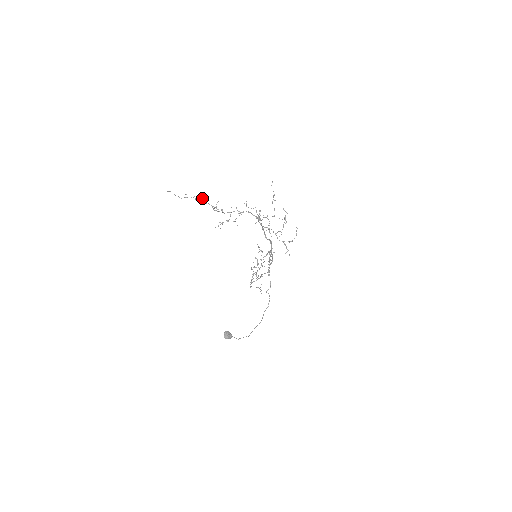
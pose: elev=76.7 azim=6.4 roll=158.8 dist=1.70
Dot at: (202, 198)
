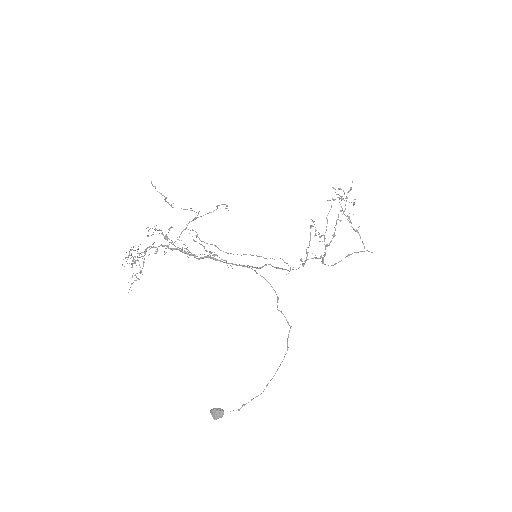
Dot at: occluded
